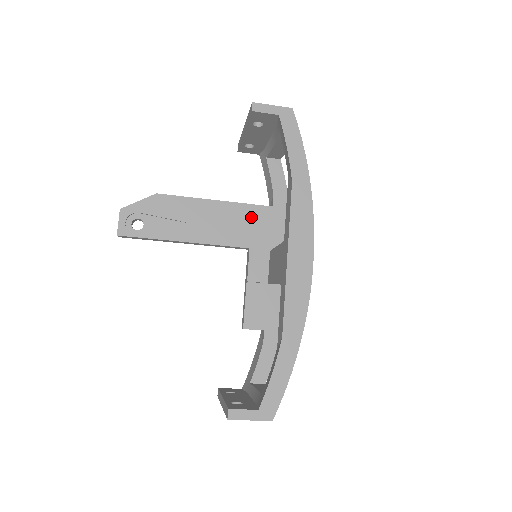
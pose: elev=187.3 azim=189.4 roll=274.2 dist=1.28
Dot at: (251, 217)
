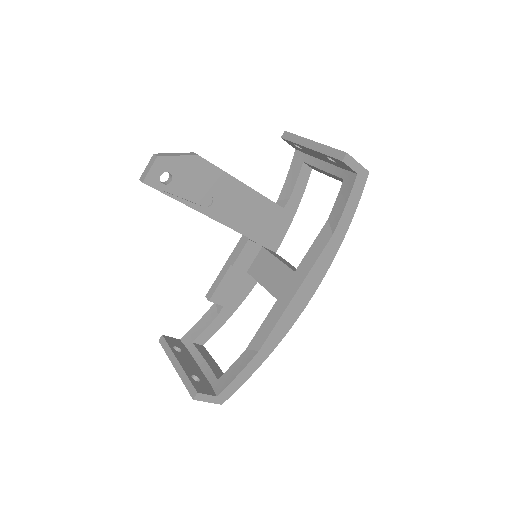
Dot at: (263, 211)
